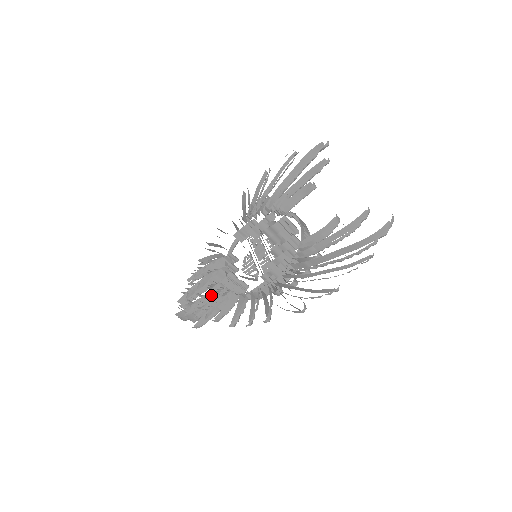
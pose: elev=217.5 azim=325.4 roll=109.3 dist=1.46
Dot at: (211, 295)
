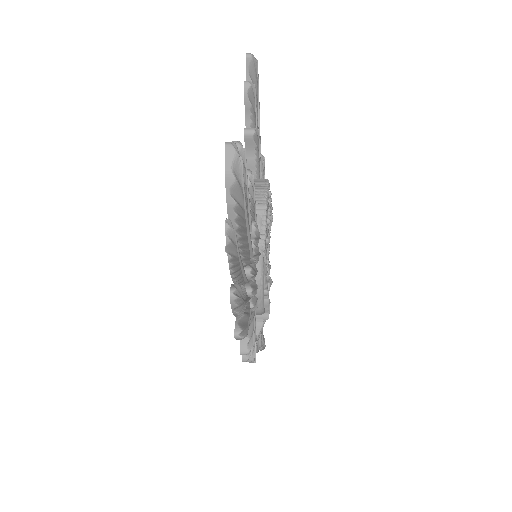
Dot at: occluded
